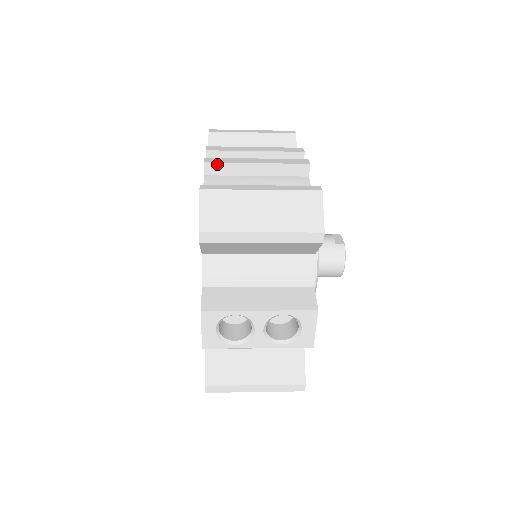
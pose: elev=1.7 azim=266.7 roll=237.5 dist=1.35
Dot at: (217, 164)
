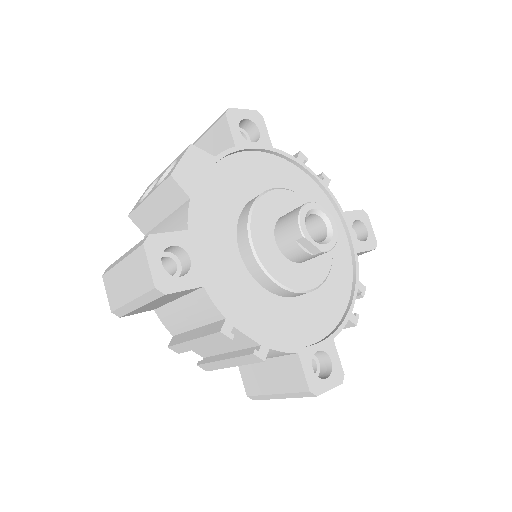
Dot at: occluded
